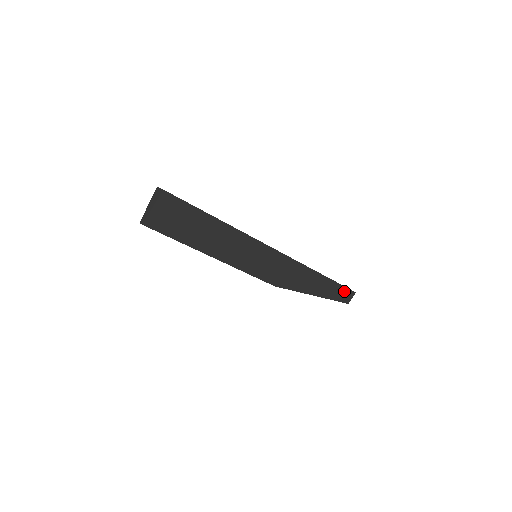
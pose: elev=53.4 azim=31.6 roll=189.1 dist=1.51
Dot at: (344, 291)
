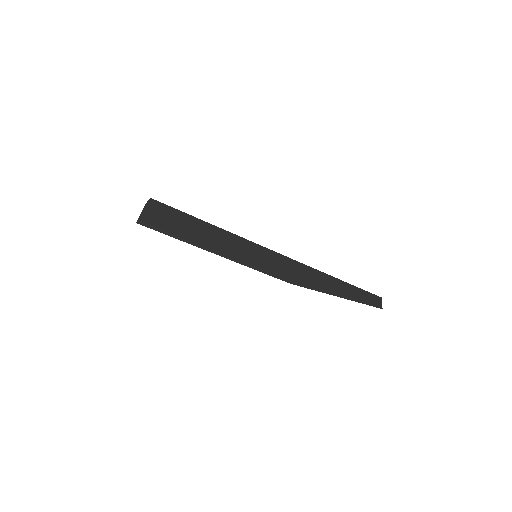
Dot at: (368, 295)
